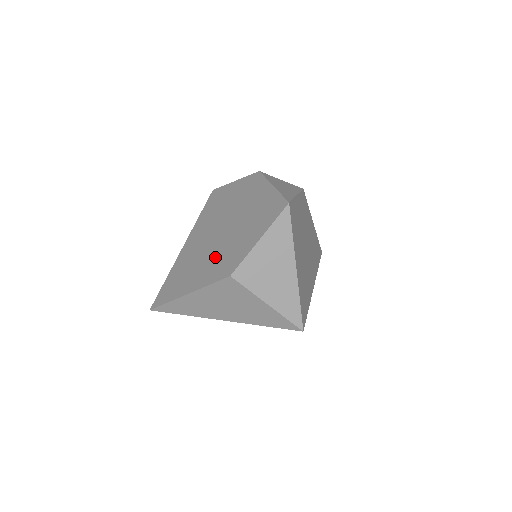
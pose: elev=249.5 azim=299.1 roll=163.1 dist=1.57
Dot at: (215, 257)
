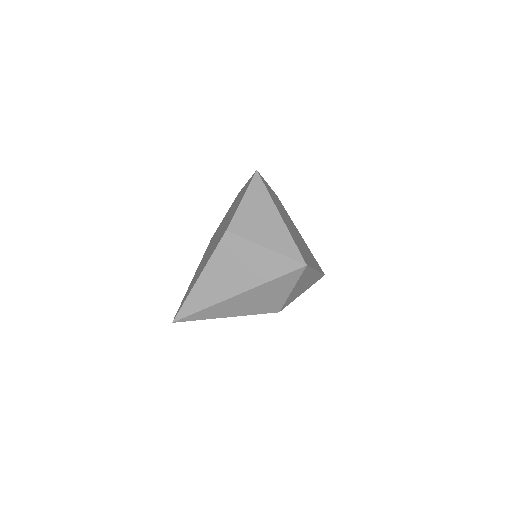
Dot at: (215, 243)
